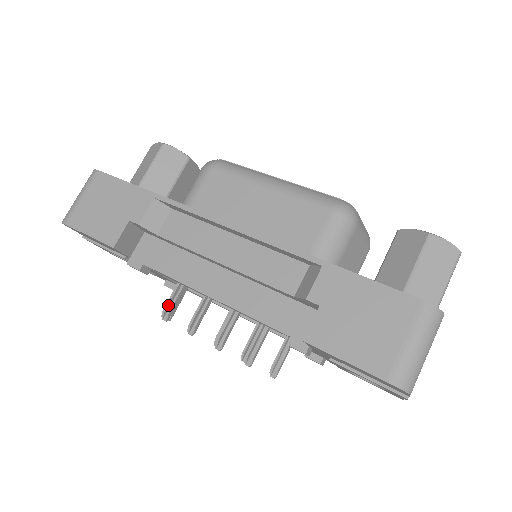
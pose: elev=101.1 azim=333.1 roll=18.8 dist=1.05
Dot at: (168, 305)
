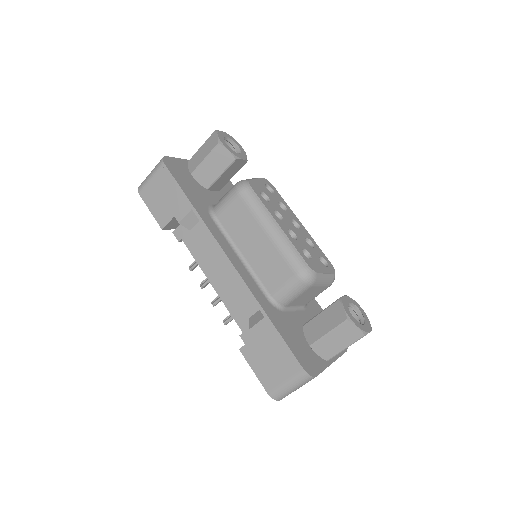
Dot at: (194, 263)
